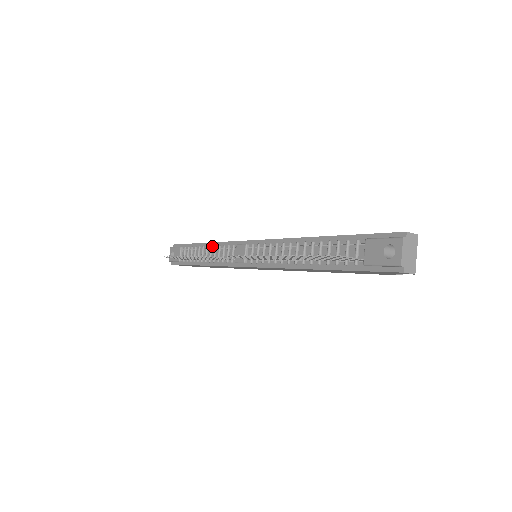
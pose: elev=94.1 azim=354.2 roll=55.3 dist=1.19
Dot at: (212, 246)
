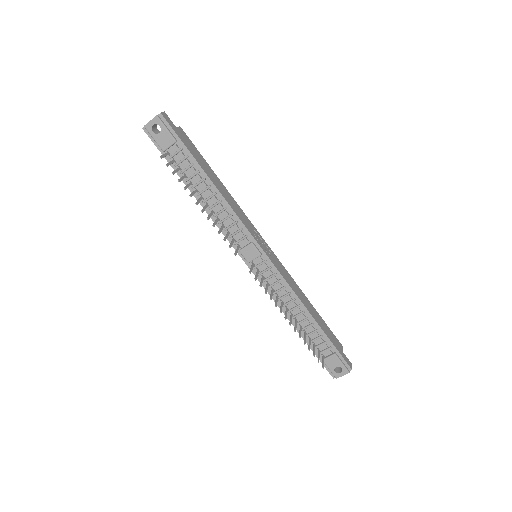
Dot at: (222, 201)
